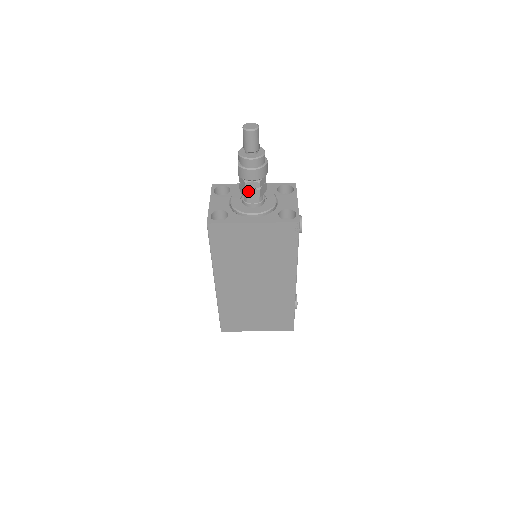
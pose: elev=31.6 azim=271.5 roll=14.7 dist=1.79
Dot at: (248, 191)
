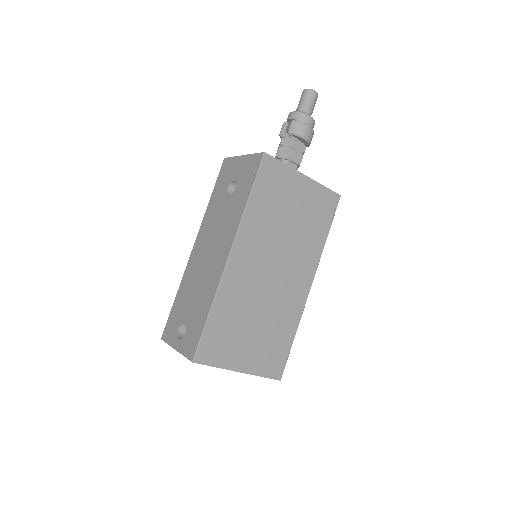
Dot at: (294, 151)
